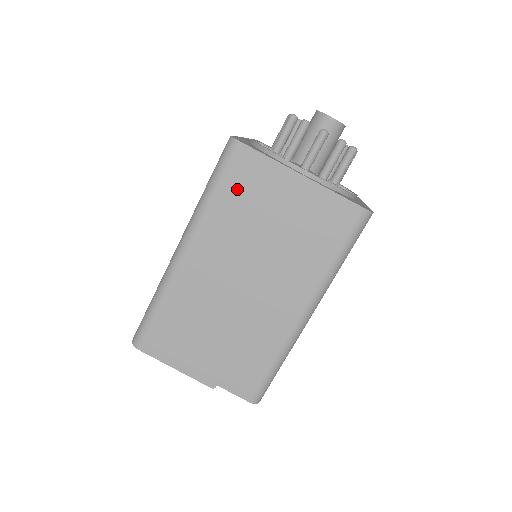
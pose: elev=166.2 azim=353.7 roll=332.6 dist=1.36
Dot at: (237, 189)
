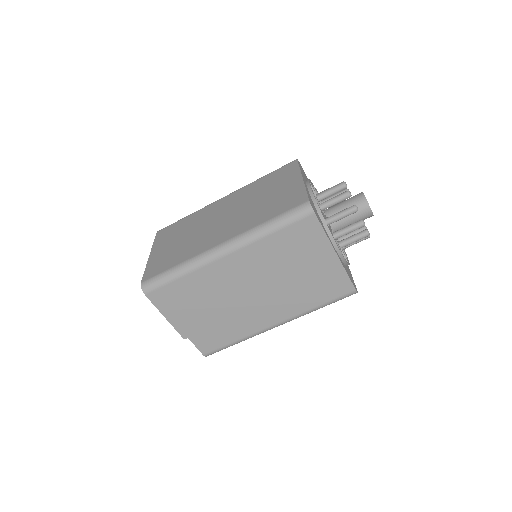
Dot at: (290, 239)
